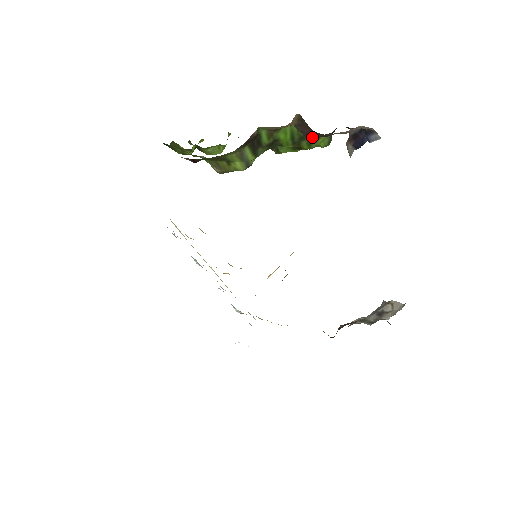
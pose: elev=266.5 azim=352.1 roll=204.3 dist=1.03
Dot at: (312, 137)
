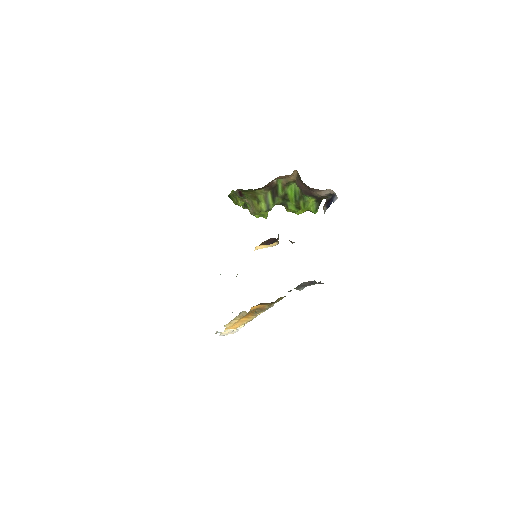
Dot at: (304, 193)
